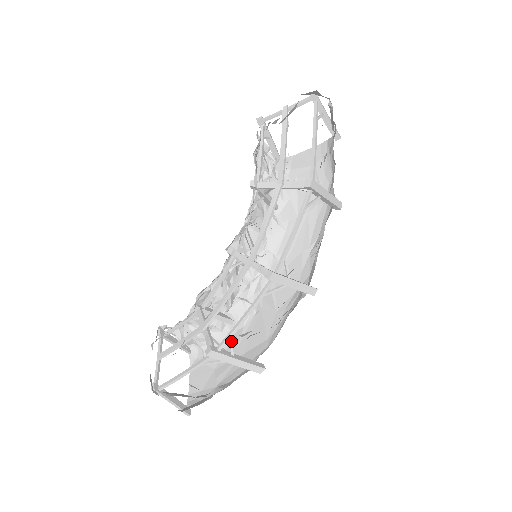
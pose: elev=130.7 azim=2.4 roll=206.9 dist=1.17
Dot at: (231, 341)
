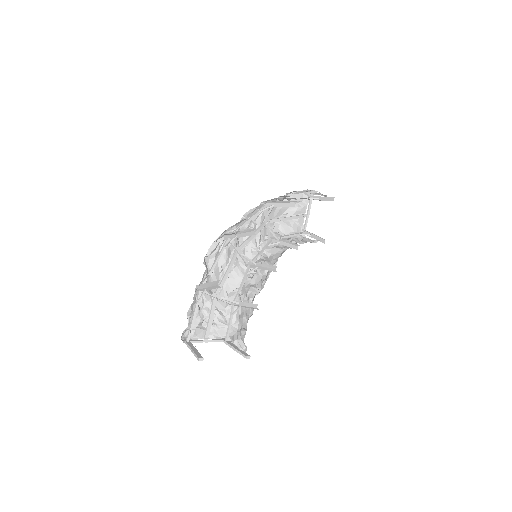
Dot at: (208, 278)
